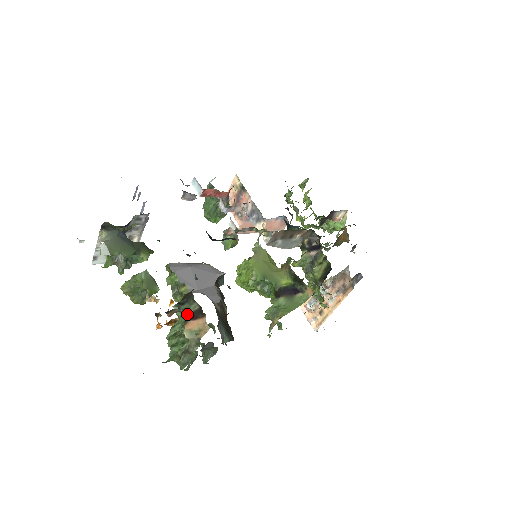
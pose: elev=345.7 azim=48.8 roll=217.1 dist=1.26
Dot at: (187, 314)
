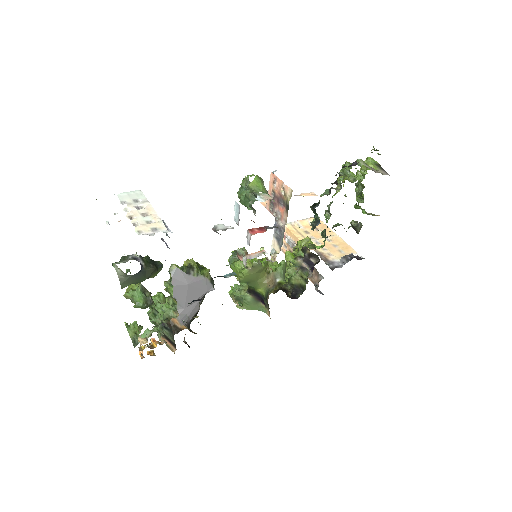
Dot at: (166, 336)
